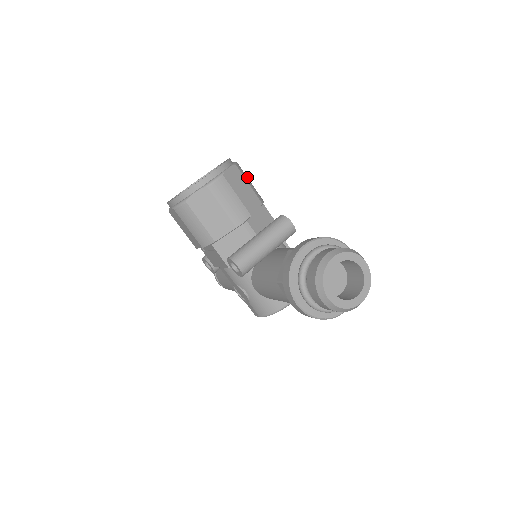
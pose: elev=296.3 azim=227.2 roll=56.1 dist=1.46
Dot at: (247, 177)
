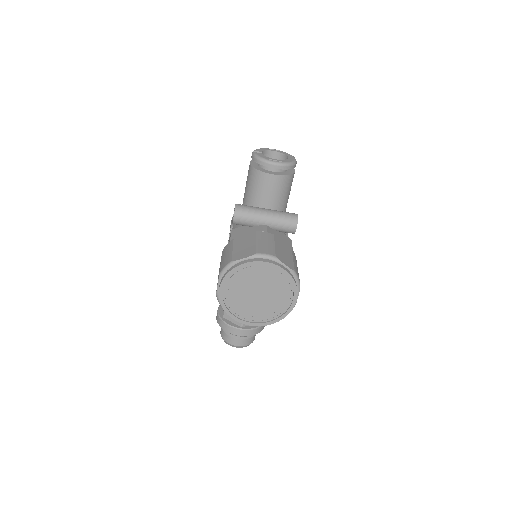
Dot at: occluded
